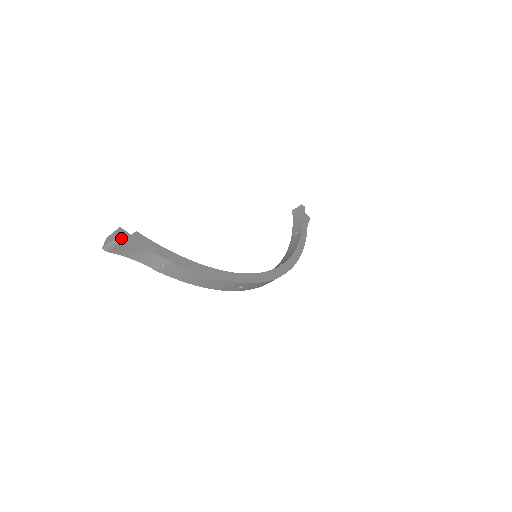
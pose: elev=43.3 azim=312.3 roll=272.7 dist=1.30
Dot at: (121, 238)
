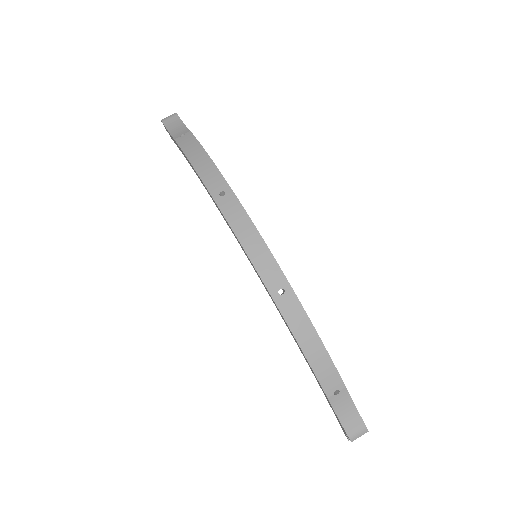
Dot at: occluded
